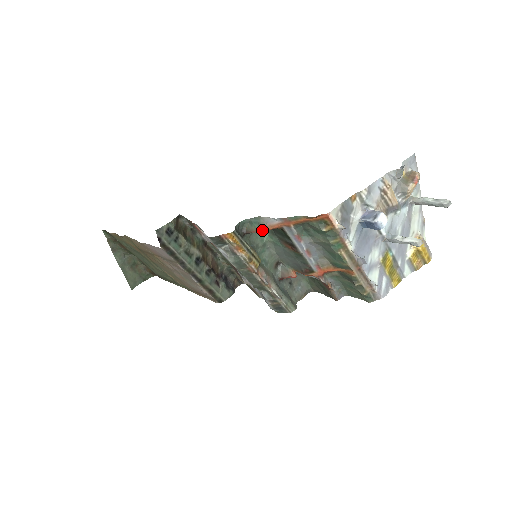
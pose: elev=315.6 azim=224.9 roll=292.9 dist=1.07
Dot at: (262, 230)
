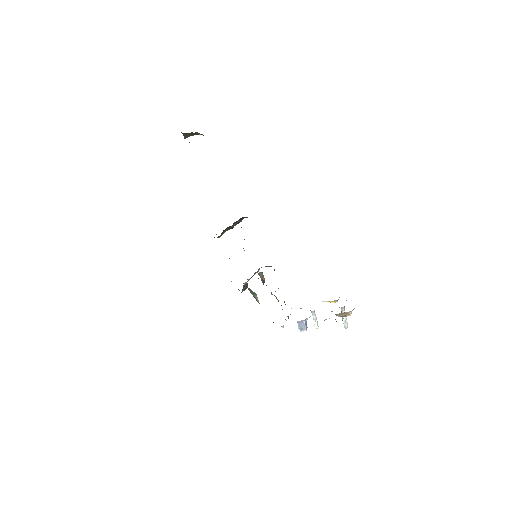
Dot at: (254, 295)
